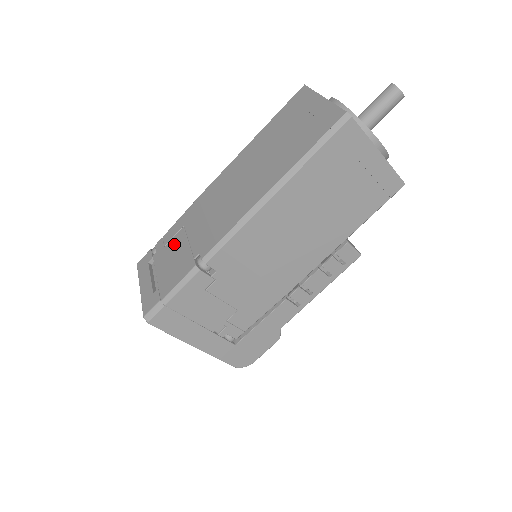
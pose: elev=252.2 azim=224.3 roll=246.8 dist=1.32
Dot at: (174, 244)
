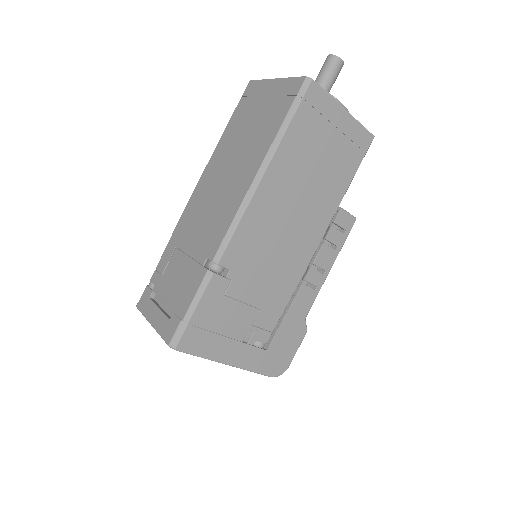
Dot at: (173, 267)
